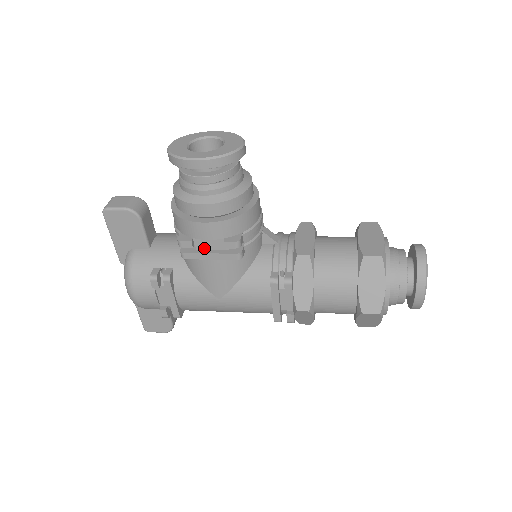
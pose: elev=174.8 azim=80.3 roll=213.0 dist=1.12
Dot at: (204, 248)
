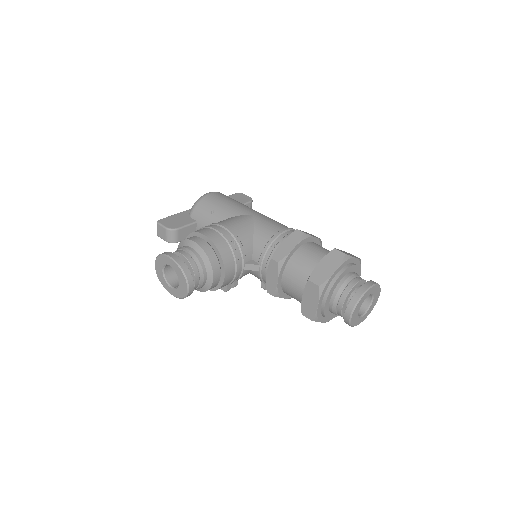
Dot at: occluded
